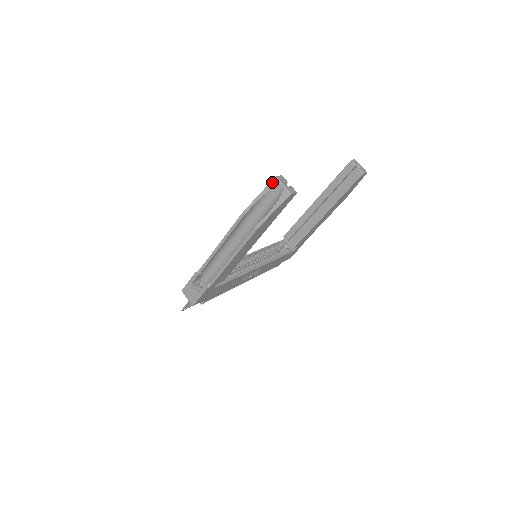
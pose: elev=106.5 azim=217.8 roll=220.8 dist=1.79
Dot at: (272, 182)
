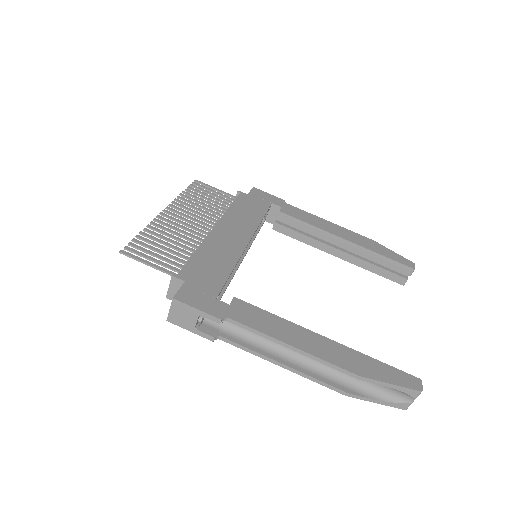
Dot at: (414, 391)
